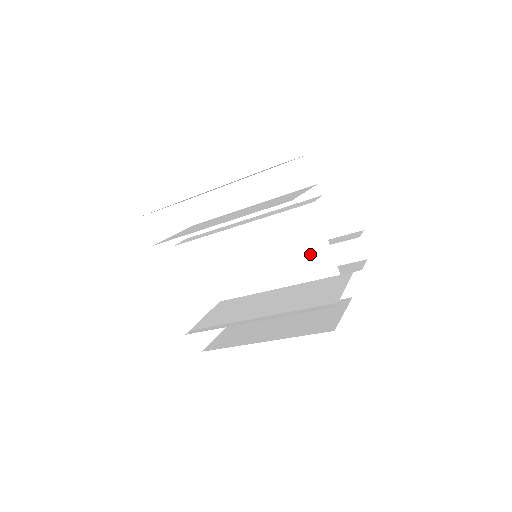
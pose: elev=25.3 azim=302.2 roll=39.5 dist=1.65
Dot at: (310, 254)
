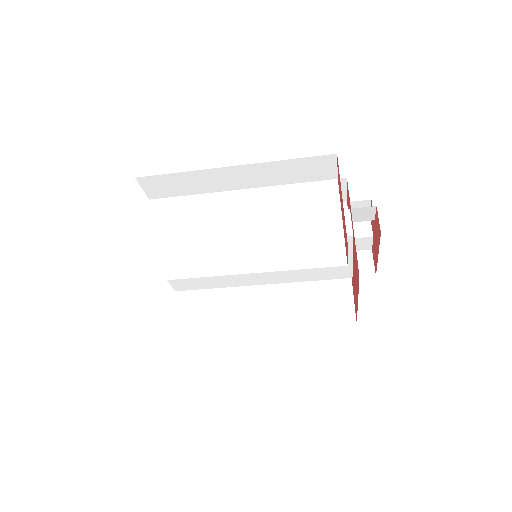
Dot at: occluded
